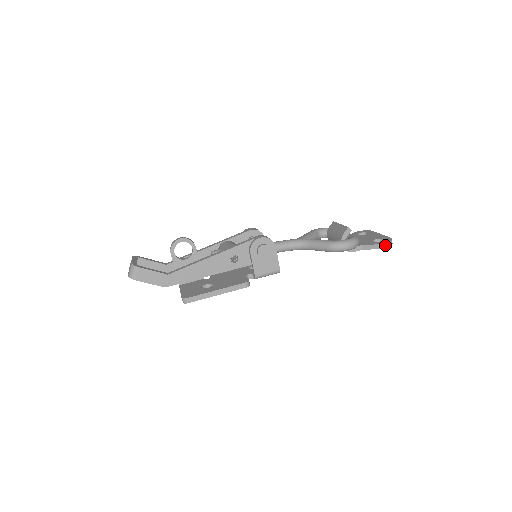
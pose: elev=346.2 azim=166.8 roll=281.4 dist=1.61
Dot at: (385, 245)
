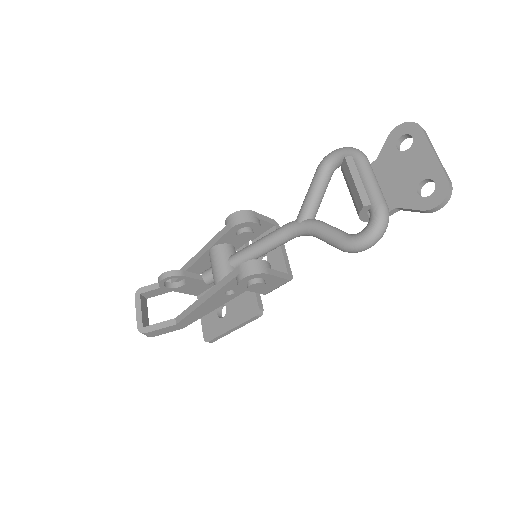
Dot at: (436, 209)
